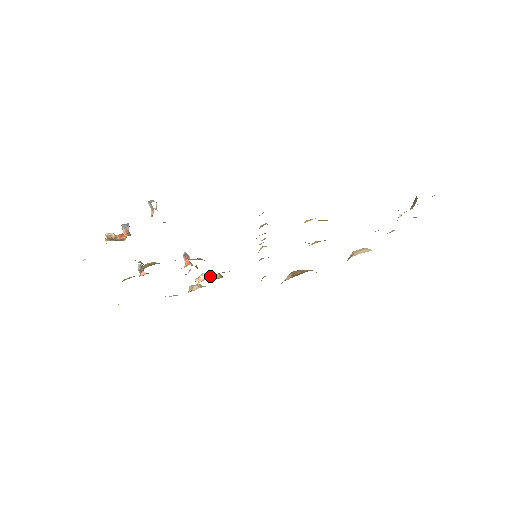
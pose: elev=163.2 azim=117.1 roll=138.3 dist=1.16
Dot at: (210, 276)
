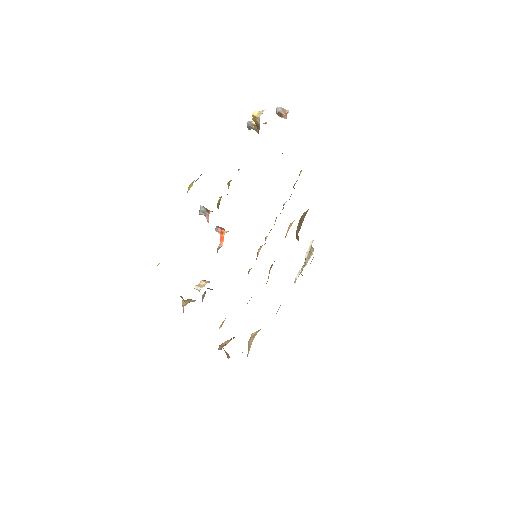
Dot at: occluded
